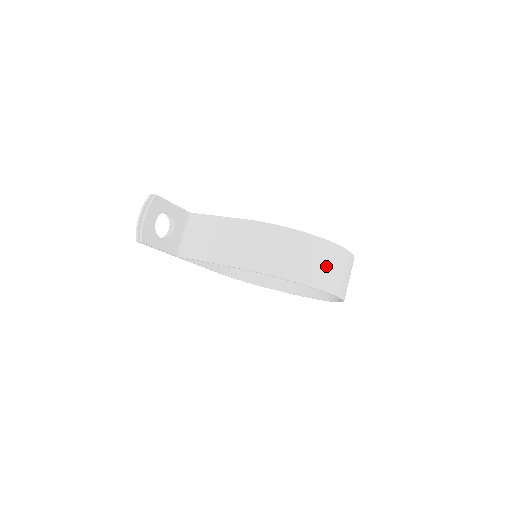
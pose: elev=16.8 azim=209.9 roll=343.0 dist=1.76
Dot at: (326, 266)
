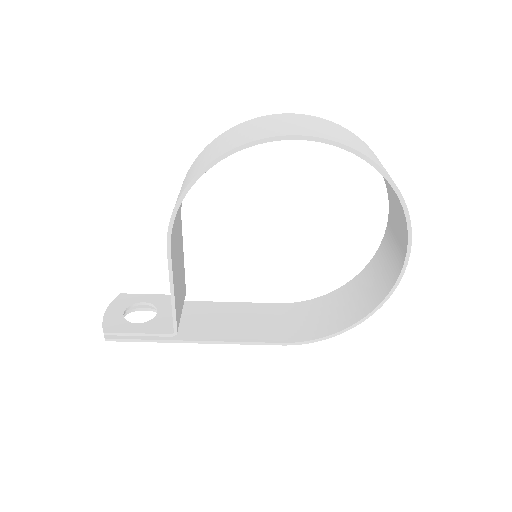
Dot at: (241, 134)
